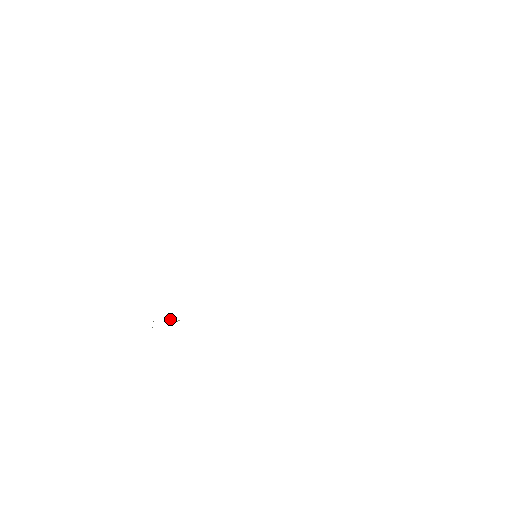
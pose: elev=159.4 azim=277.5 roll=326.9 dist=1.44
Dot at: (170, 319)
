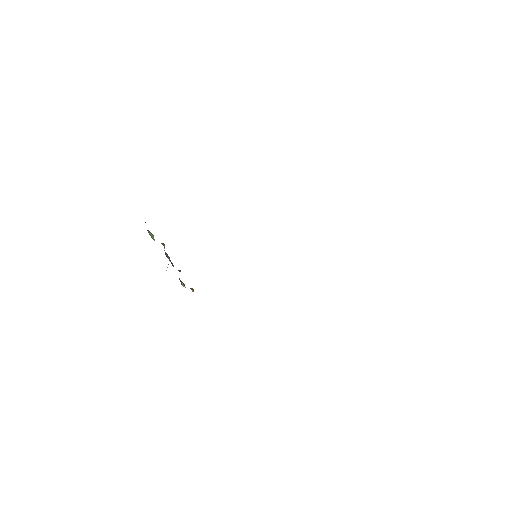
Dot at: (180, 270)
